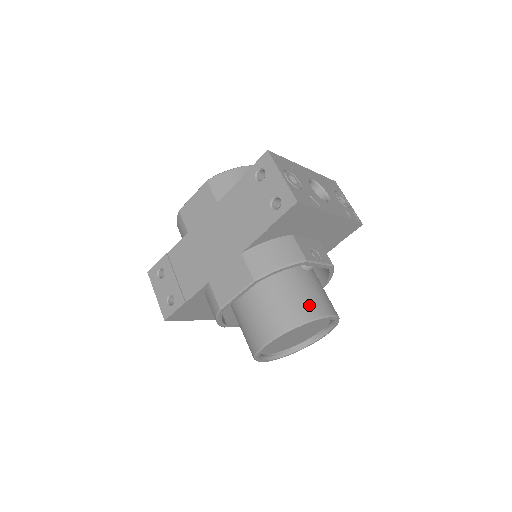
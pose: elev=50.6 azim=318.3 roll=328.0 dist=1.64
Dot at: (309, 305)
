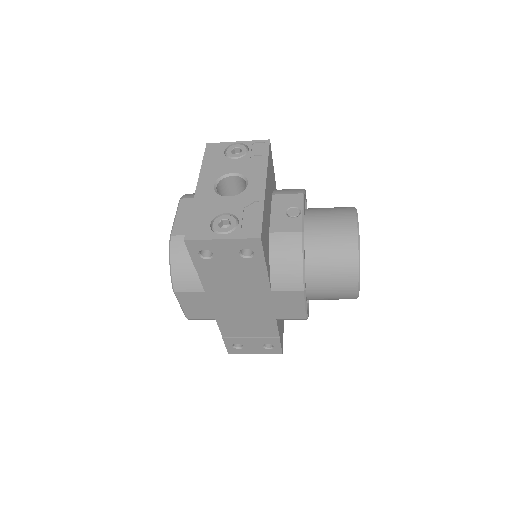
Dot at: (343, 244)
